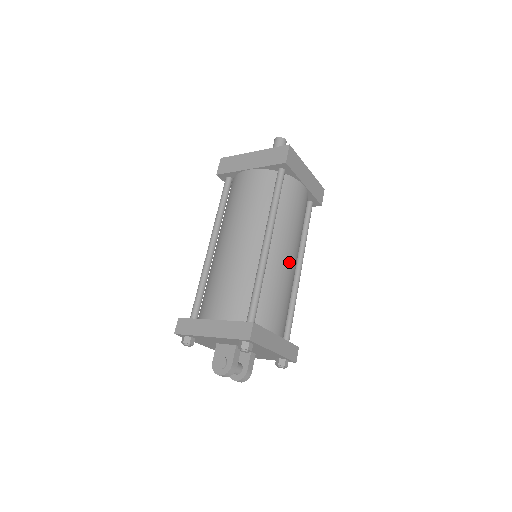
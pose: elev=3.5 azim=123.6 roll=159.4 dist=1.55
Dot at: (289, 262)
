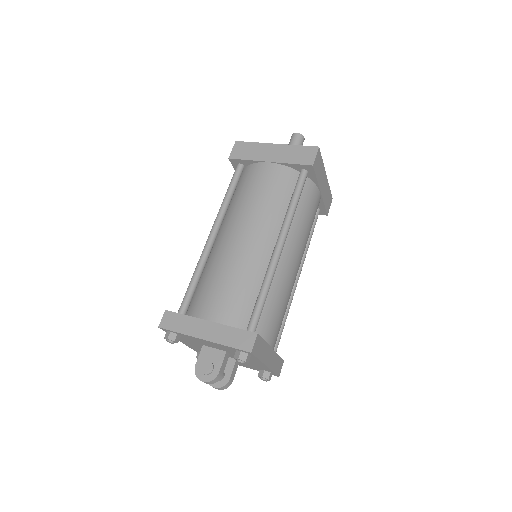
Dot at: (294, 271)
